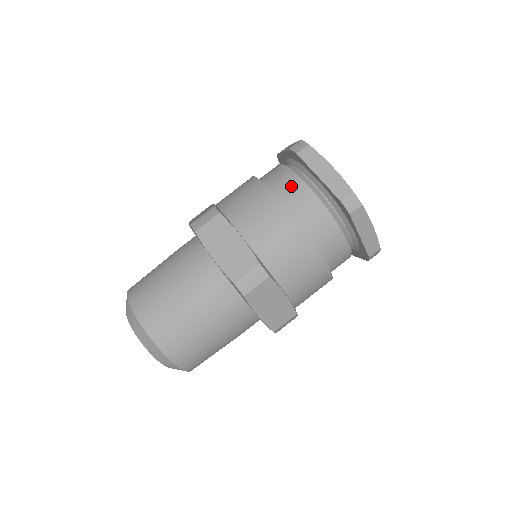
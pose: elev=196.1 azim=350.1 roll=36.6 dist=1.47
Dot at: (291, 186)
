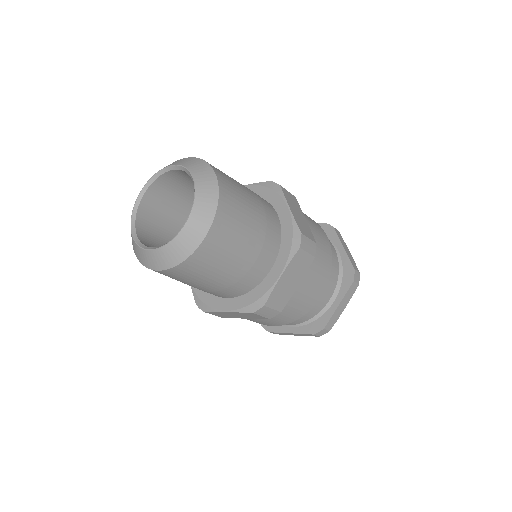
Dot at: occluded
